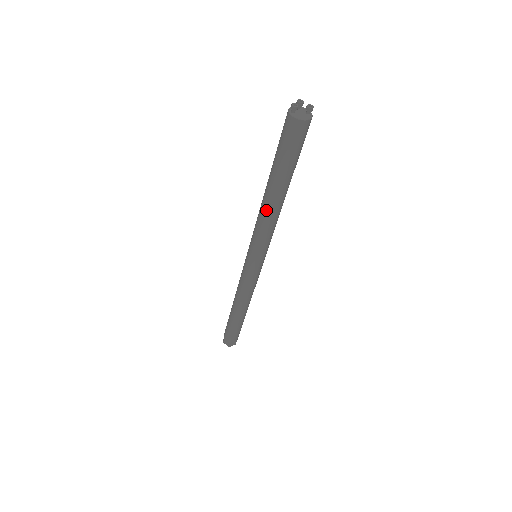
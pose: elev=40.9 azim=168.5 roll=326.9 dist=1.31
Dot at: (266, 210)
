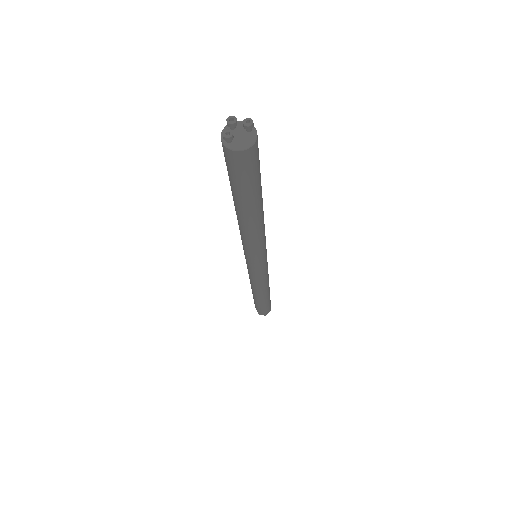
Dot at: (247, 230)
